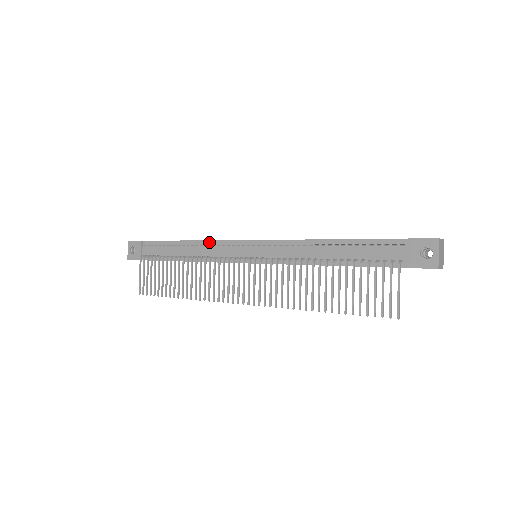
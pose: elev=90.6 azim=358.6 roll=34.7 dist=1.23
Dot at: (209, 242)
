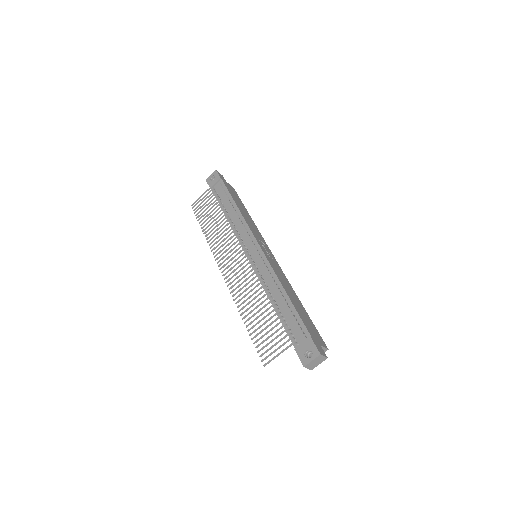
Dot at: (244, 221)
